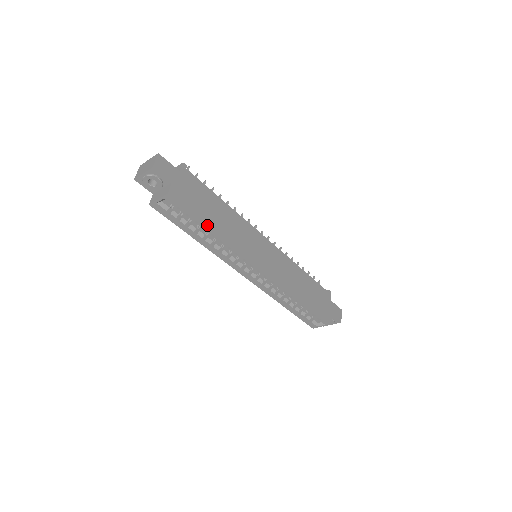
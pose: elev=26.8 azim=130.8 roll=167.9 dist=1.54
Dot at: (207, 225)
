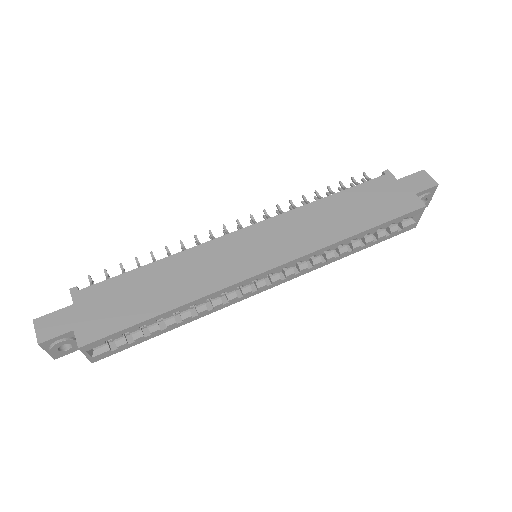
Dot at: (155, 317)
